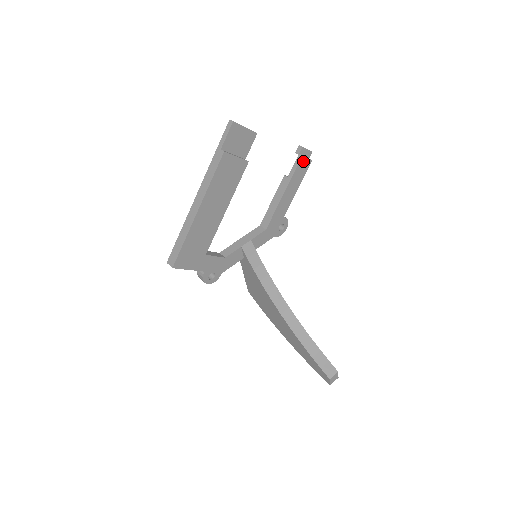
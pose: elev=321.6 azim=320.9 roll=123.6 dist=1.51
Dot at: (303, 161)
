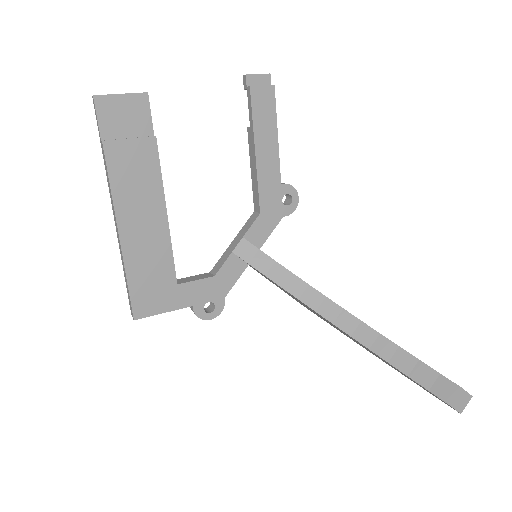
Dot at: (257, 94)
